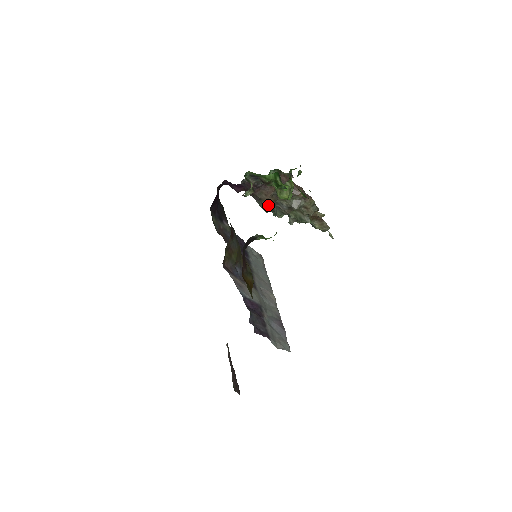
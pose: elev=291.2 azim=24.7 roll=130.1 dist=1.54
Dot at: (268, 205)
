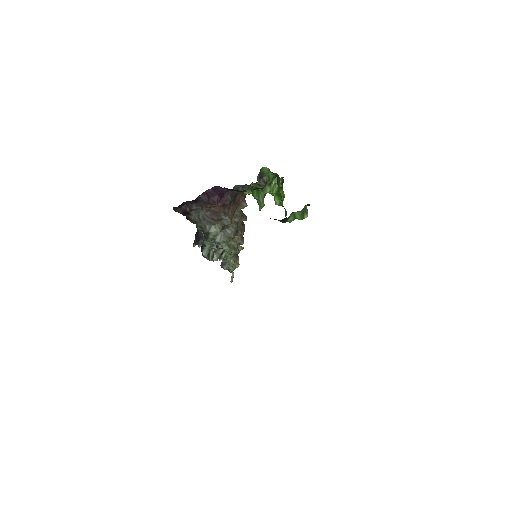
Dot at: (222, 227)
